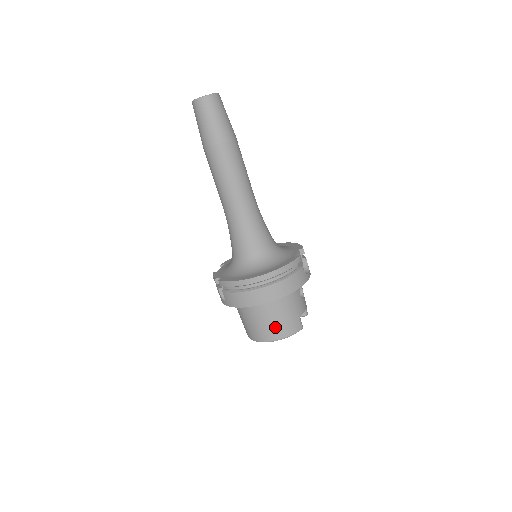
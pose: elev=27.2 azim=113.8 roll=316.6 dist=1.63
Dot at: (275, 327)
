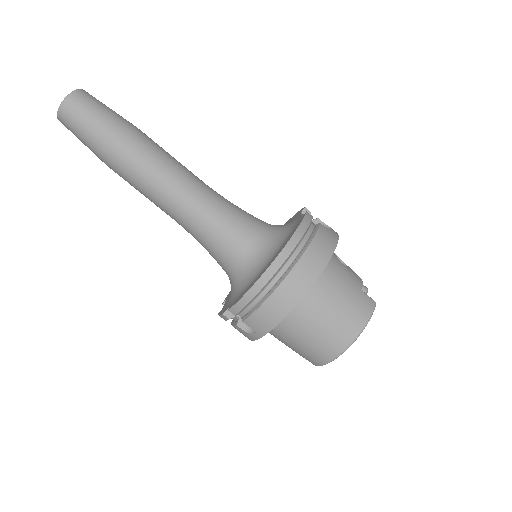
Dot at: (341, 321)
